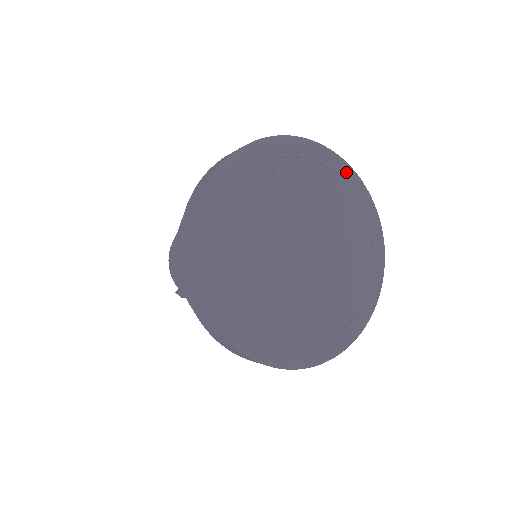
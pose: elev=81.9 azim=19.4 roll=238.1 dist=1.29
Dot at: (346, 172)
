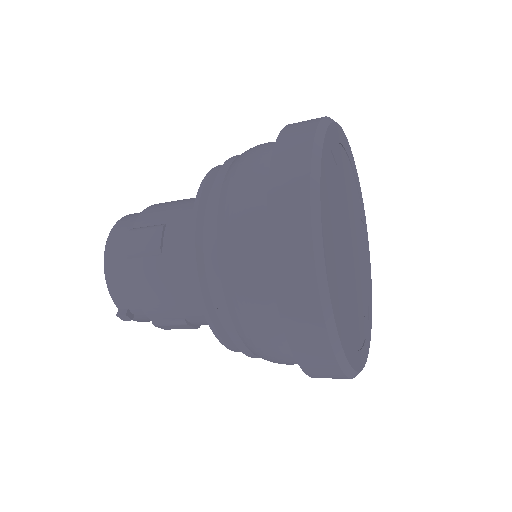
Dot at: (353, 161)
